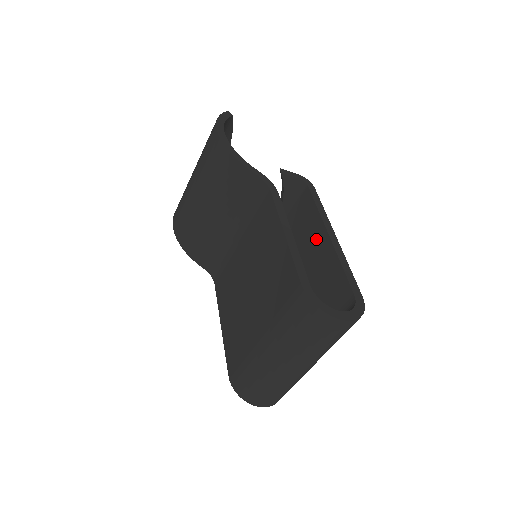
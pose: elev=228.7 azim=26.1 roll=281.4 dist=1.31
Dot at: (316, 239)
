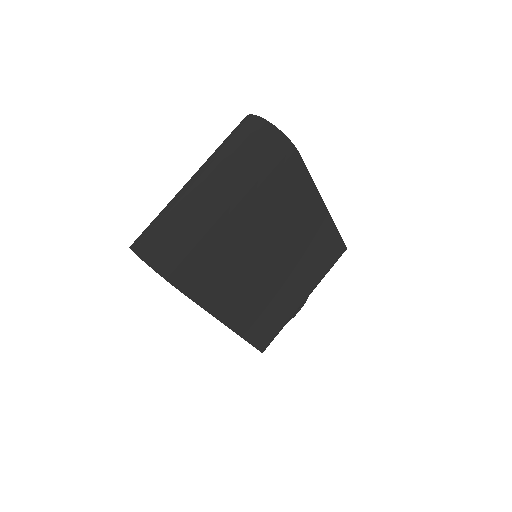
Dot at: occluded
